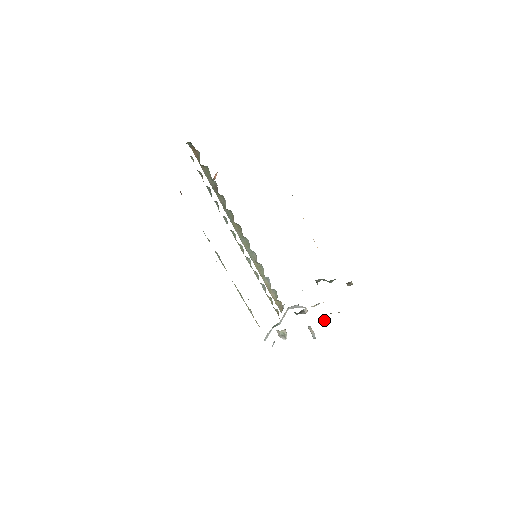
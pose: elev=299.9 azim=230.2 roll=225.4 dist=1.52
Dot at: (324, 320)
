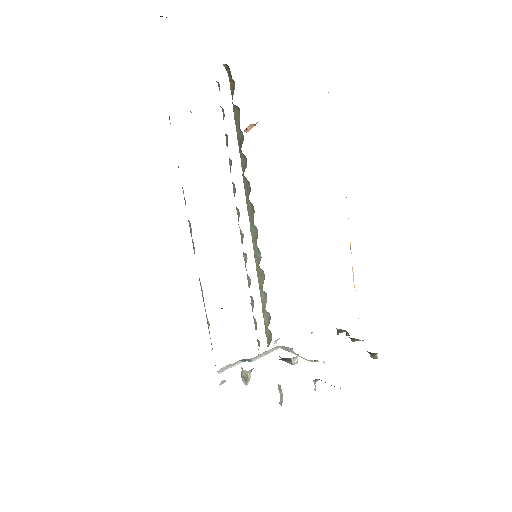
Dot at: occluded
